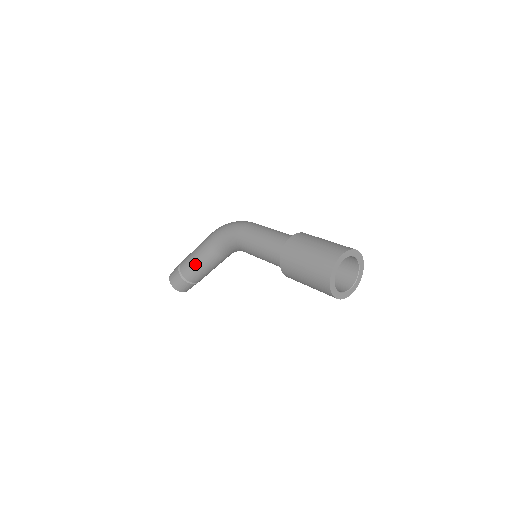
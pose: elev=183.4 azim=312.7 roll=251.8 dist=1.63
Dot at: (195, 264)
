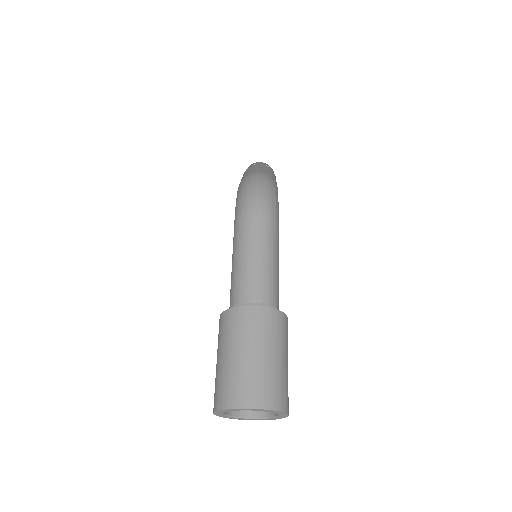
Dot at: occluded
